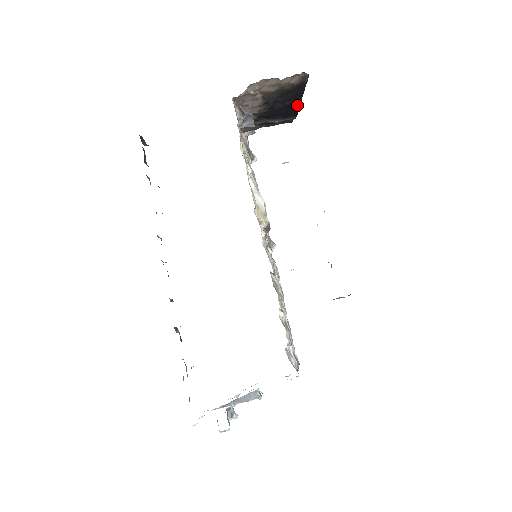
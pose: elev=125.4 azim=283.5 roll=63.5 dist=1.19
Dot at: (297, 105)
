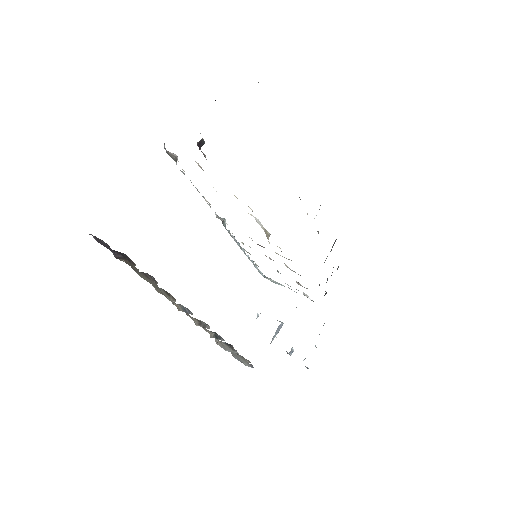
Dot at: occluded
